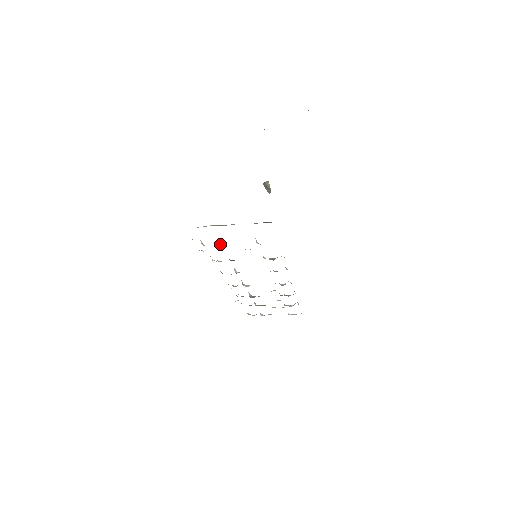
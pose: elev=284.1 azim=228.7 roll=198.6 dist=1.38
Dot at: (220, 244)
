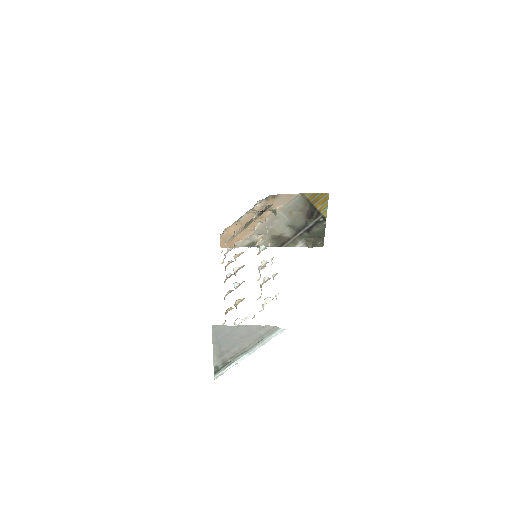
Dot at: (234, 235)
